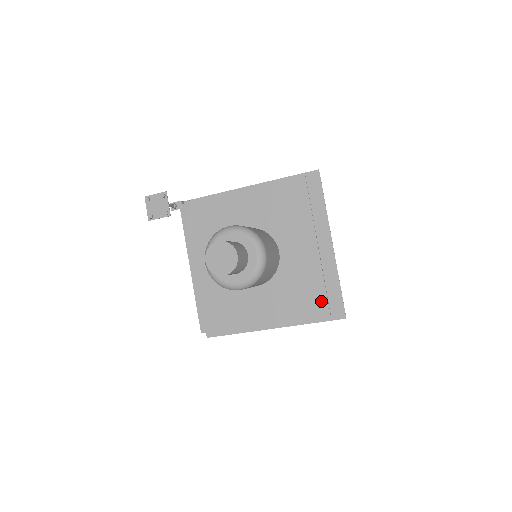
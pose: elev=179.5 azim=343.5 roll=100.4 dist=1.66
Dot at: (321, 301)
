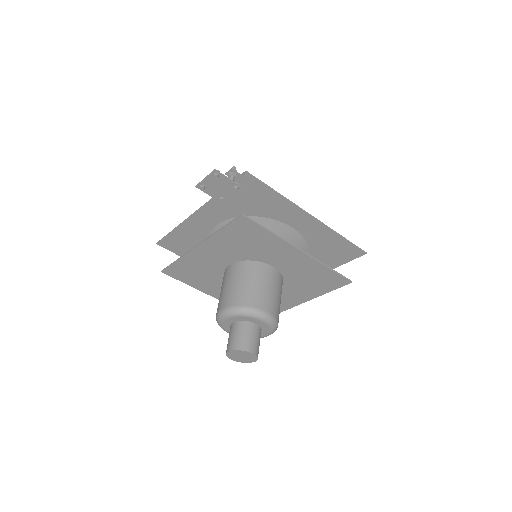
Dot at: occluded
